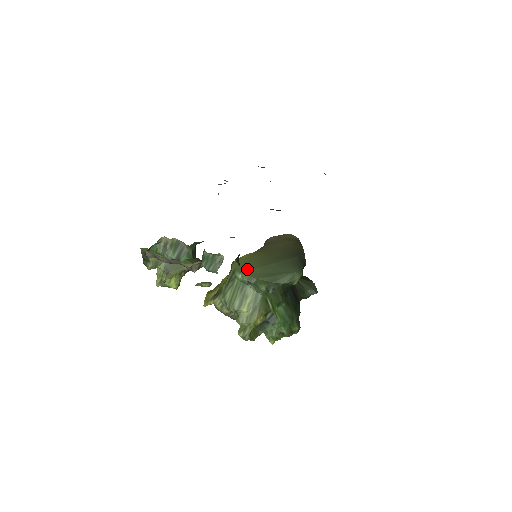
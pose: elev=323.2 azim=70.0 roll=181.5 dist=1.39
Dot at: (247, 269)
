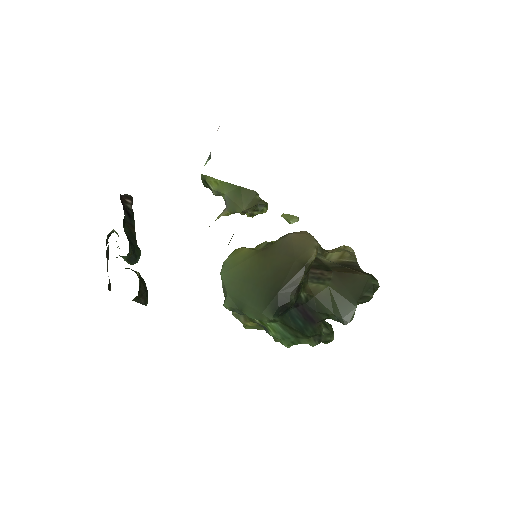
Dot at: (228, 274)
